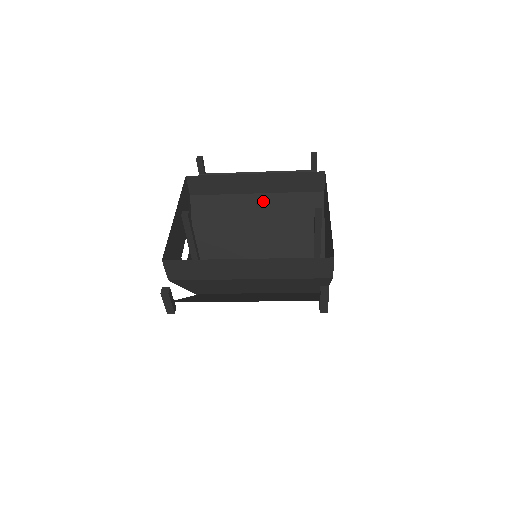
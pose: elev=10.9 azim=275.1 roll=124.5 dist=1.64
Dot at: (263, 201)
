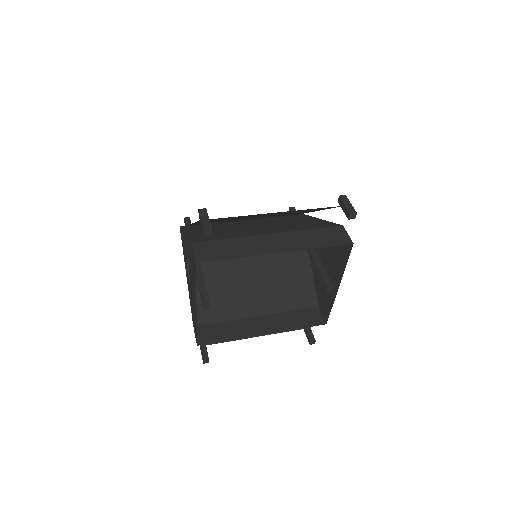
Dot at: (275, 232)
